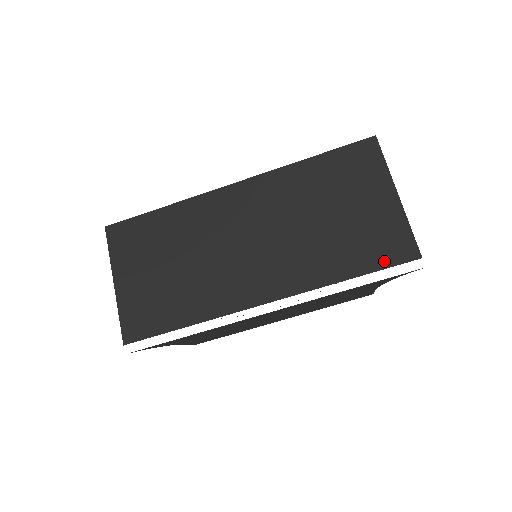
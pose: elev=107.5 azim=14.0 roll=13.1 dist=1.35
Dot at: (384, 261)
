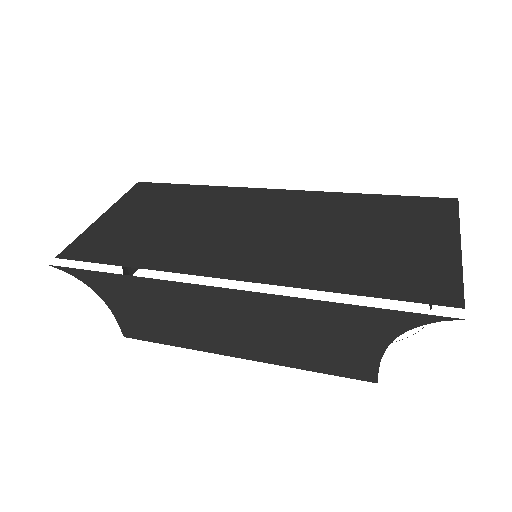
Dot at: (407, 293)
